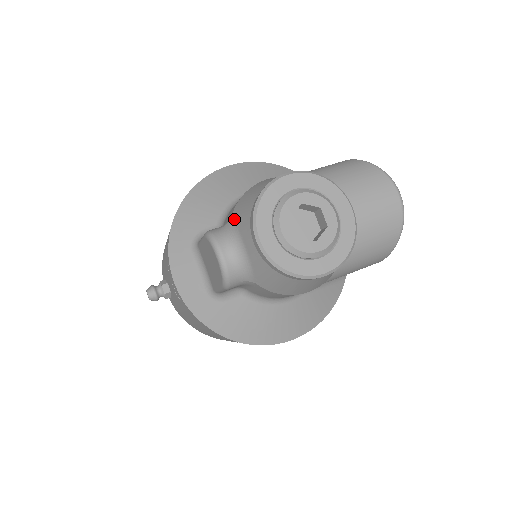
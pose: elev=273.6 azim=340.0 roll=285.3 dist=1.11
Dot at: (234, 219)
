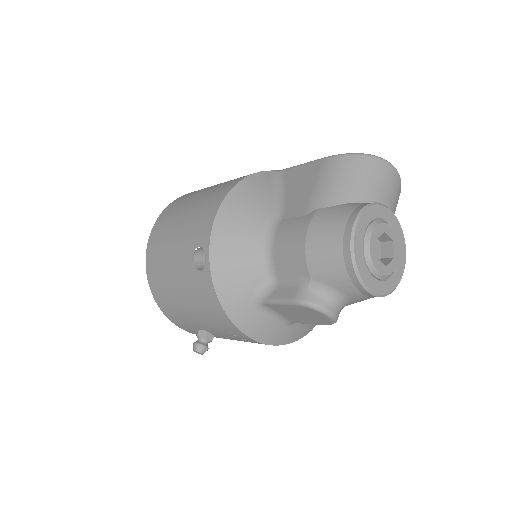
Dot at: (318, 279)
